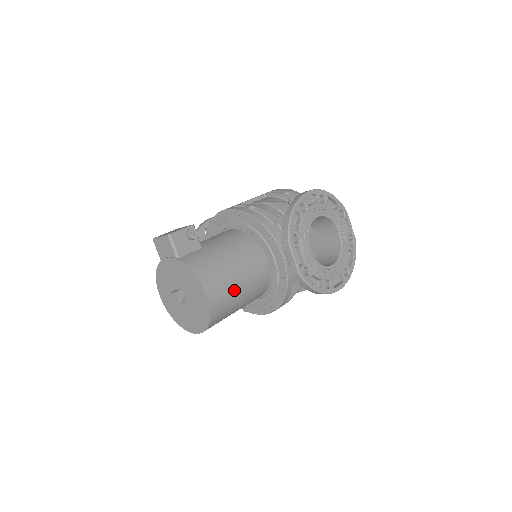
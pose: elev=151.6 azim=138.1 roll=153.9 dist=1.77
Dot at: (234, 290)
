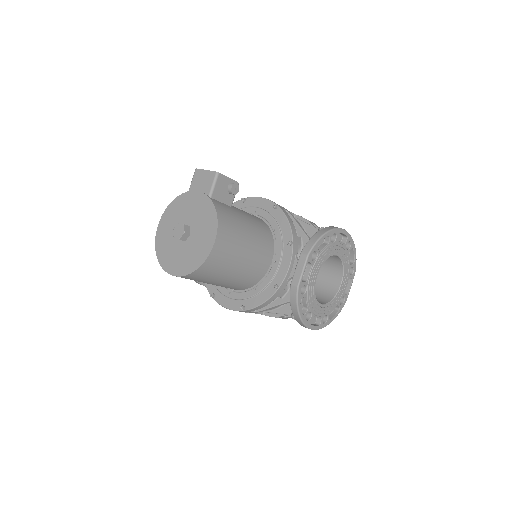
Dot at: (234, 260)
